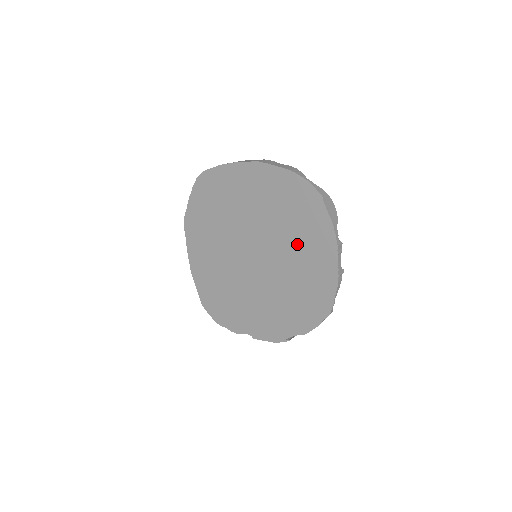
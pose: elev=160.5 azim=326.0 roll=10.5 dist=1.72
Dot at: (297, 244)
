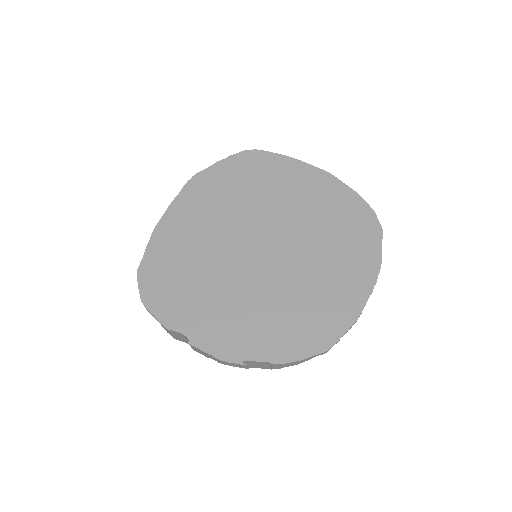
Dot at: (328, 261)
